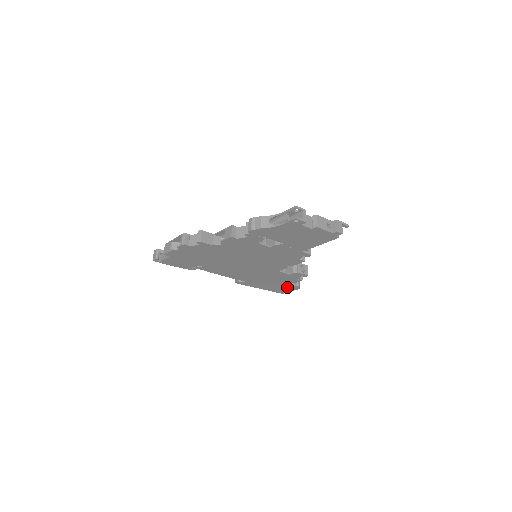
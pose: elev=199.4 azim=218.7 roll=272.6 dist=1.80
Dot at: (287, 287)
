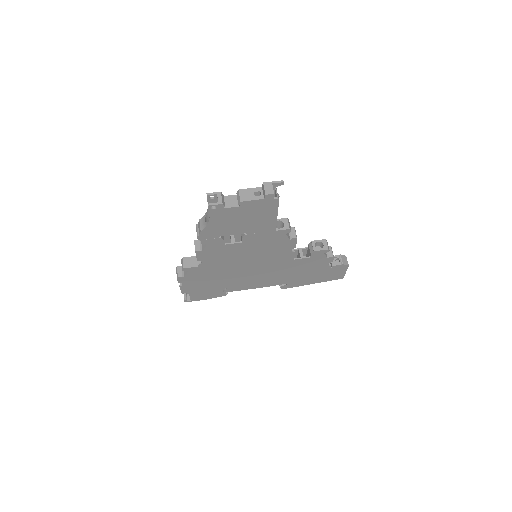
Dot at: (334, 270)
